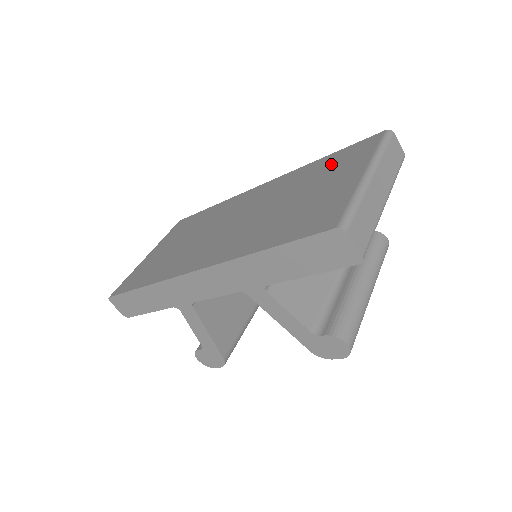
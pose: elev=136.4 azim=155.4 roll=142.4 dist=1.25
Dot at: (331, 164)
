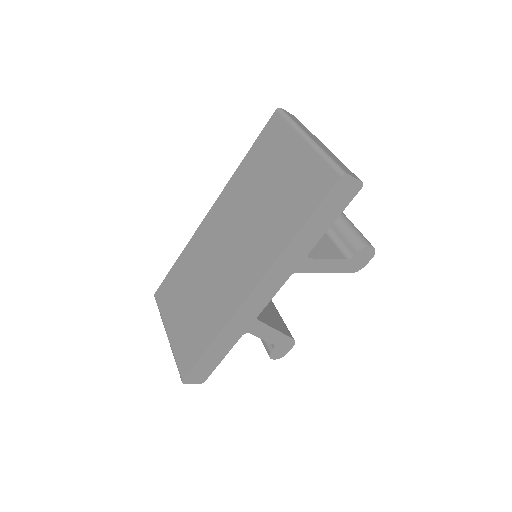
Dot at: (262, 156)
